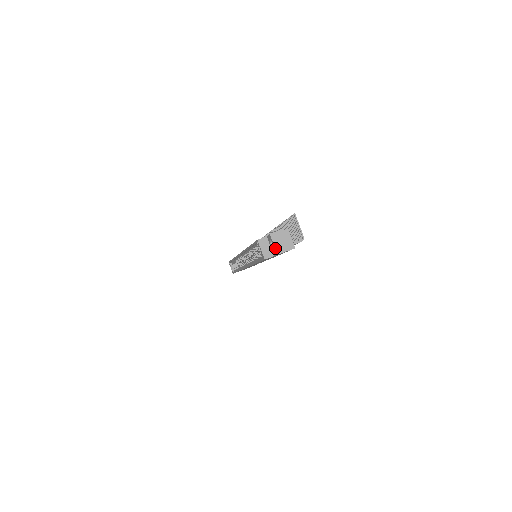
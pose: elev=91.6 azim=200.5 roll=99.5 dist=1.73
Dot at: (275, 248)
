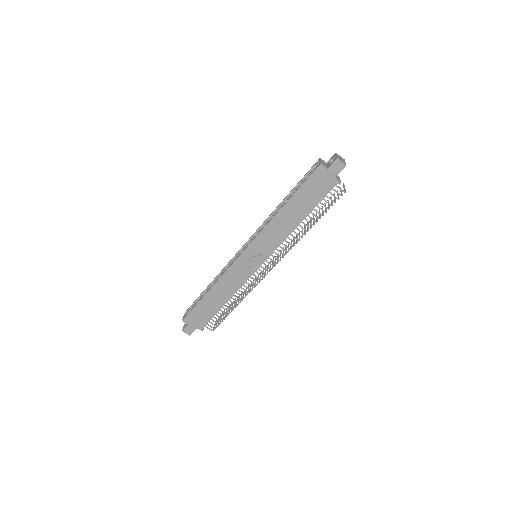
Dot at: (337, 156)
